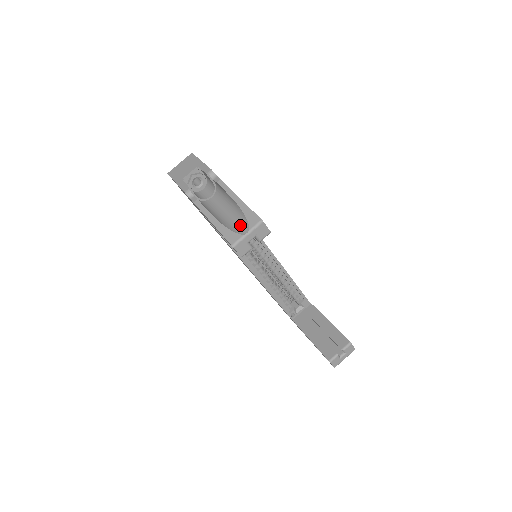
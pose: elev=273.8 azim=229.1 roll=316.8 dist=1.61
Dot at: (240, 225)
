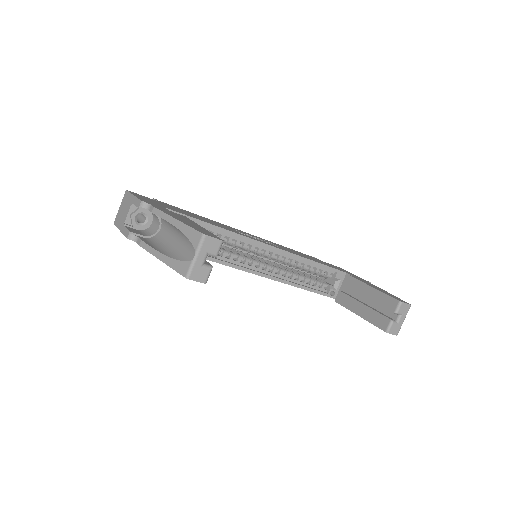
Dot at: (187, 249)
